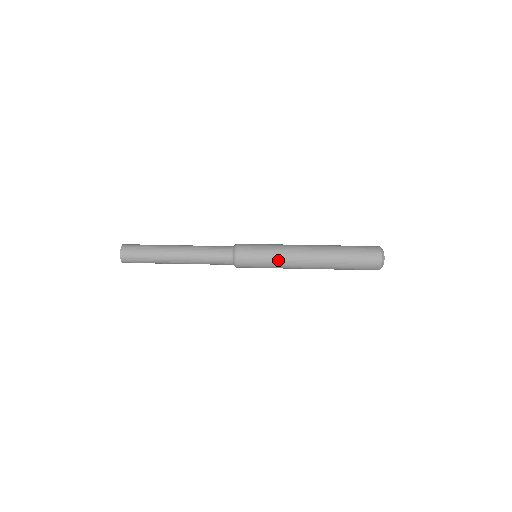
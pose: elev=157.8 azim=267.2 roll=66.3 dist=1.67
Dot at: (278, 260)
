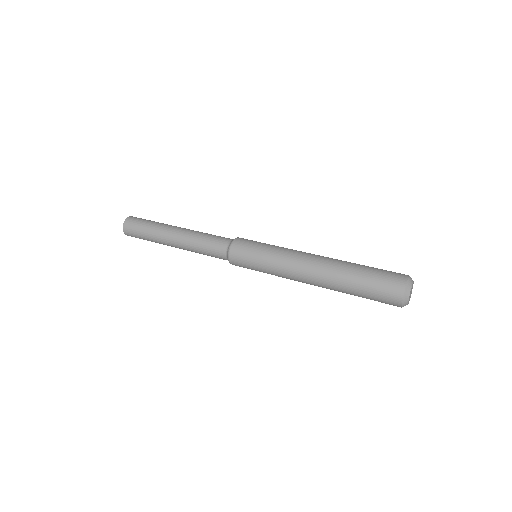
Dot at: (275, 260)
